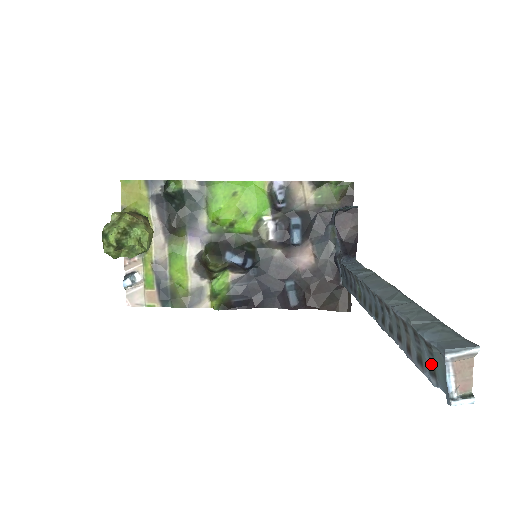
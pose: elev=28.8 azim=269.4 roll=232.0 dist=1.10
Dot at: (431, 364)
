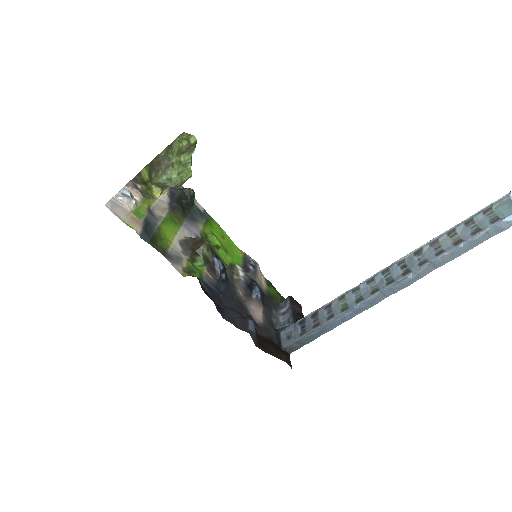
Dot at: (492, 218)
